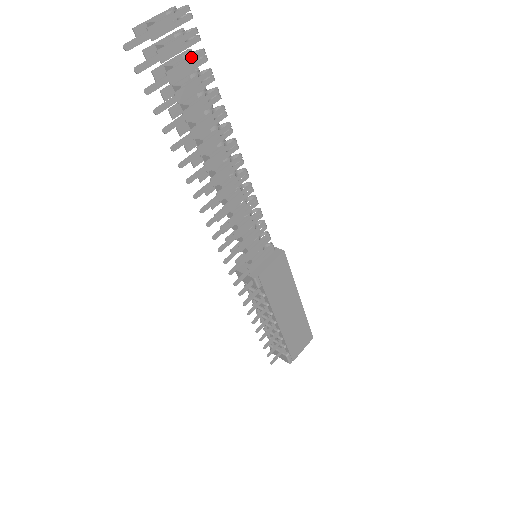
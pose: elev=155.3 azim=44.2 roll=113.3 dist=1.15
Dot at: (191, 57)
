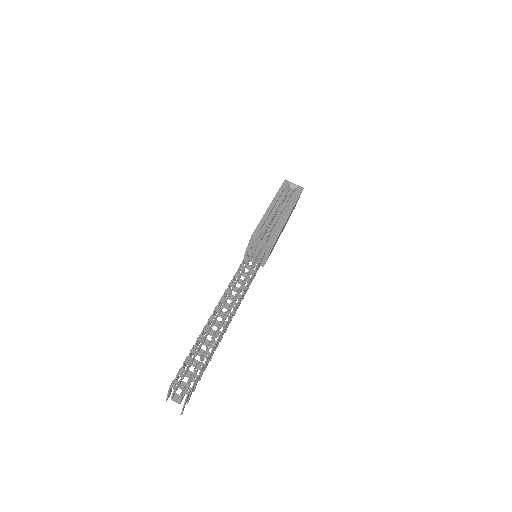
Dot at: (199, 376)
